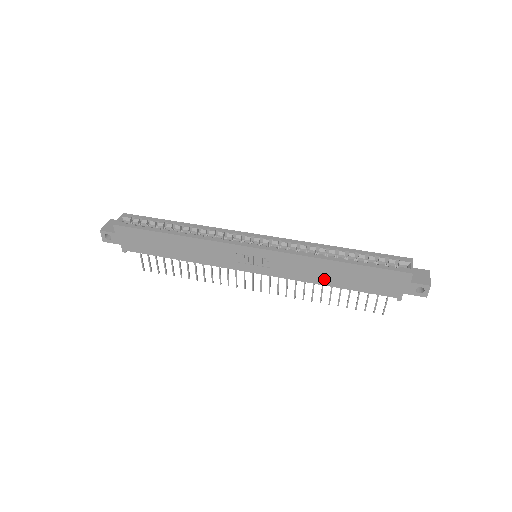
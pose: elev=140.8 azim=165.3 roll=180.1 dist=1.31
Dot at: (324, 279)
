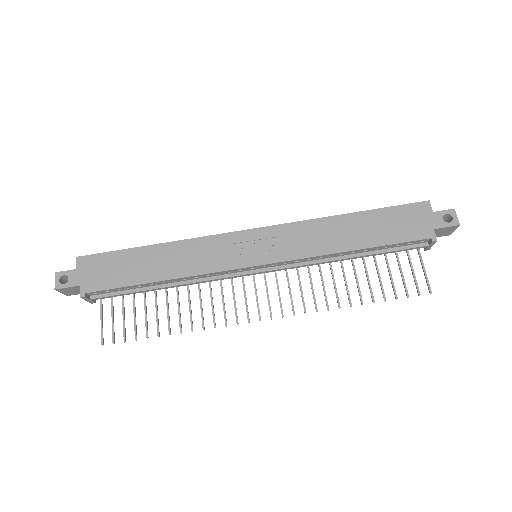
Dot at: (342, 243)
